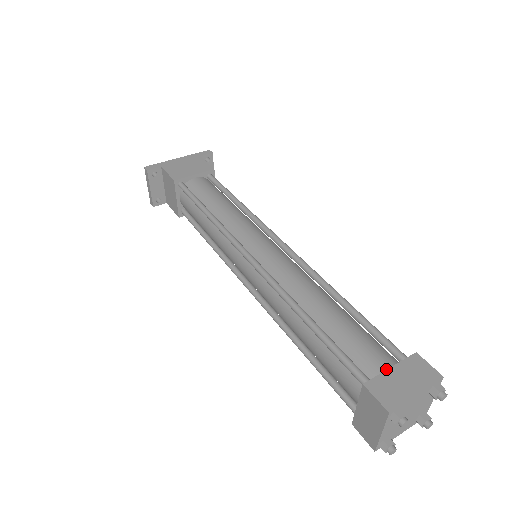
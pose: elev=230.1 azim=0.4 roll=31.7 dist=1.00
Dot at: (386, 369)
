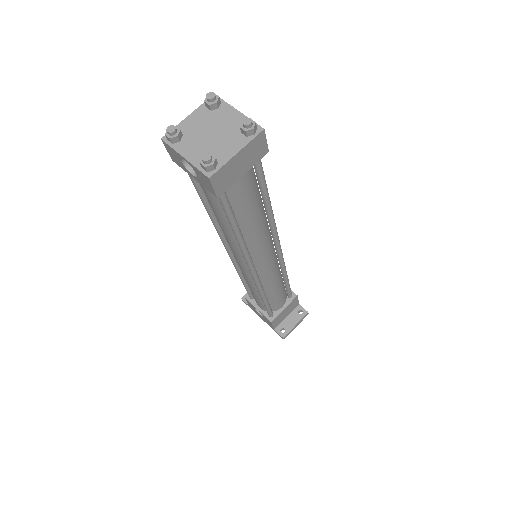
Dot at: occluded
